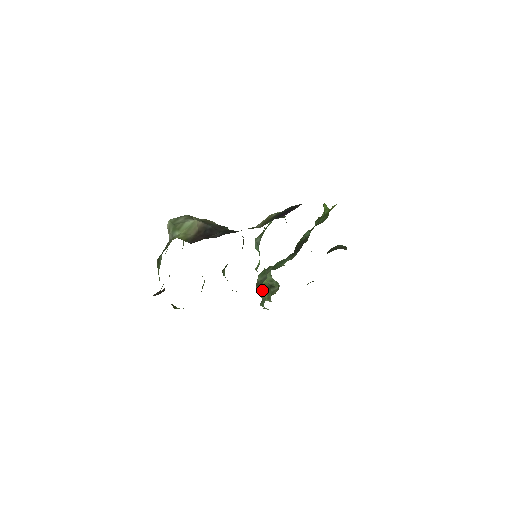
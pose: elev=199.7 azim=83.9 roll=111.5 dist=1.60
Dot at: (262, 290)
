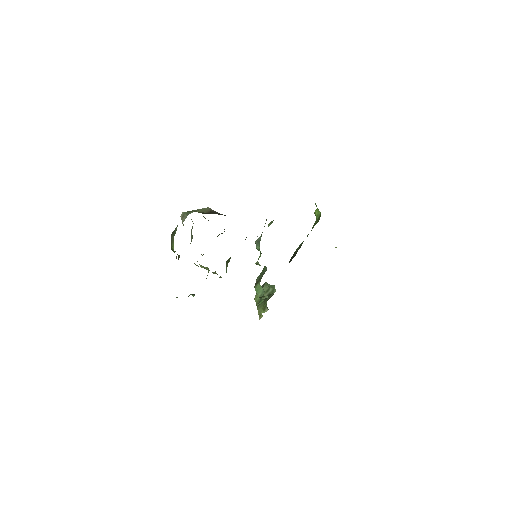
Dot at: (257, 307)
